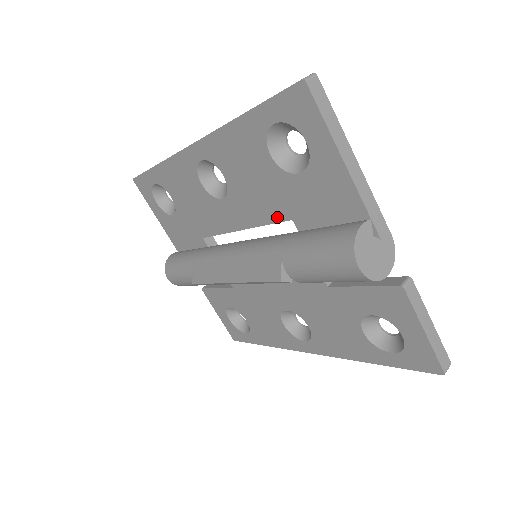
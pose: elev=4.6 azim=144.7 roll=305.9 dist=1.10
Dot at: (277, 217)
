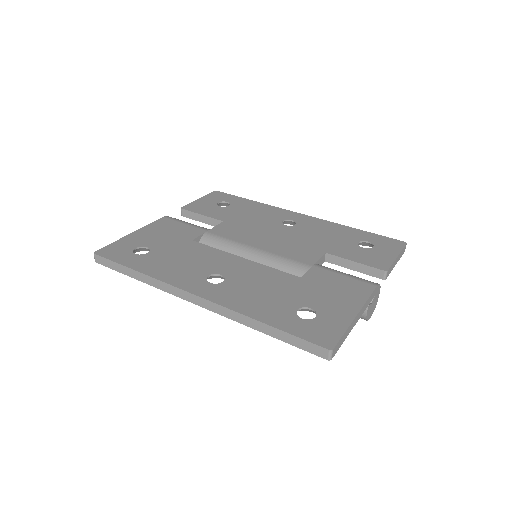
Dot at: occluded
